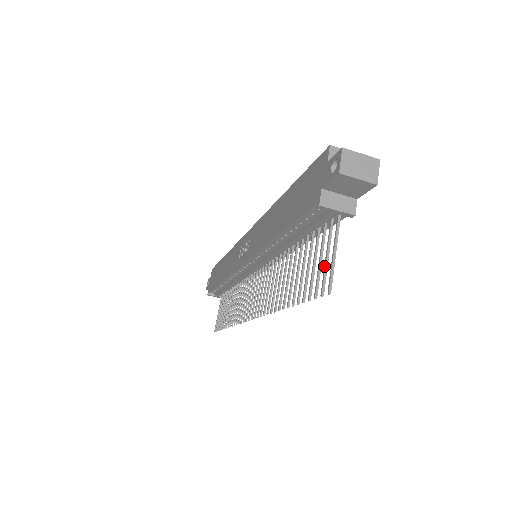
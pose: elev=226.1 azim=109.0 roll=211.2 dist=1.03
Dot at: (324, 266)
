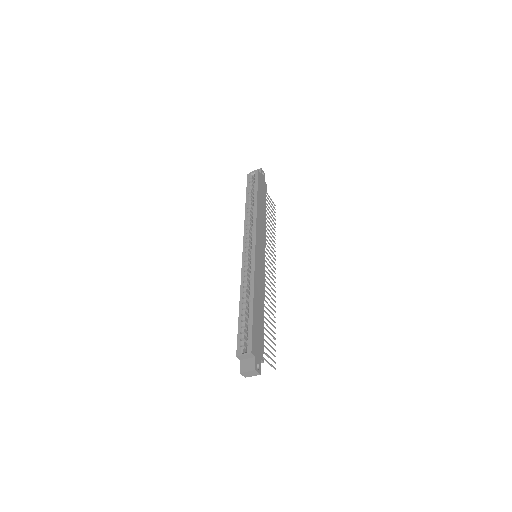
Dot at: occluded
